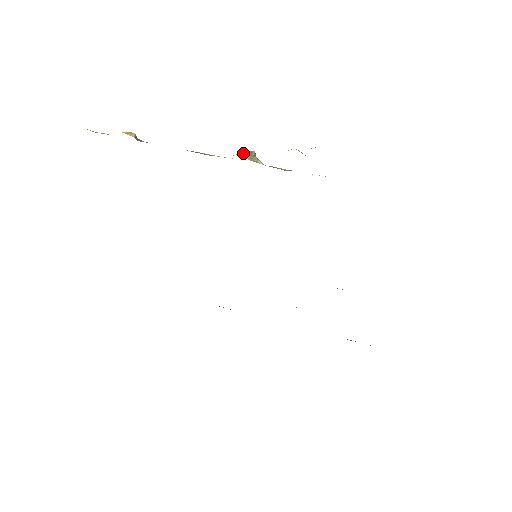
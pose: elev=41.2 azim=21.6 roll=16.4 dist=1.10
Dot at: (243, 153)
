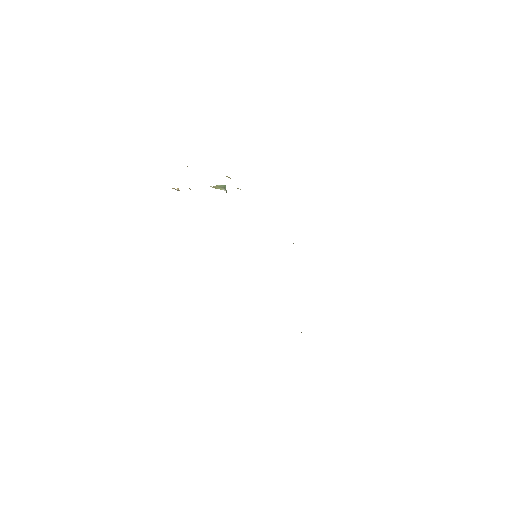
Dot at: (215, 186)
